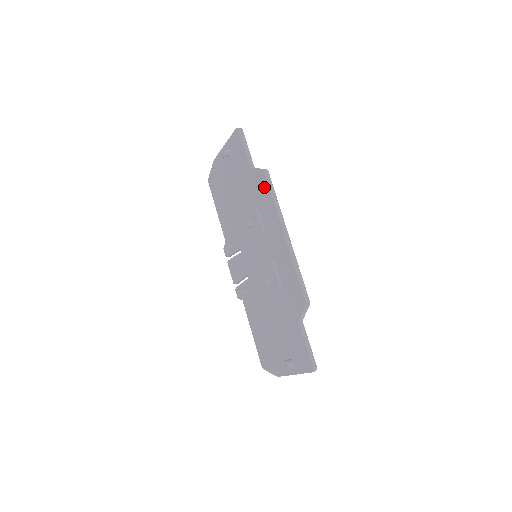
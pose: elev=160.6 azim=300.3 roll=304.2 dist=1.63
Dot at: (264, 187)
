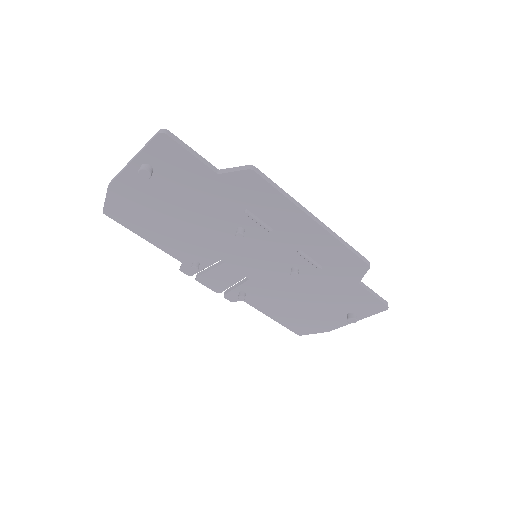
Dot at: (259, 187)
